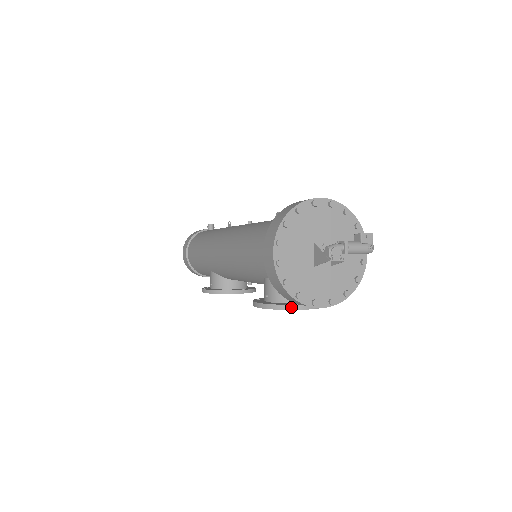
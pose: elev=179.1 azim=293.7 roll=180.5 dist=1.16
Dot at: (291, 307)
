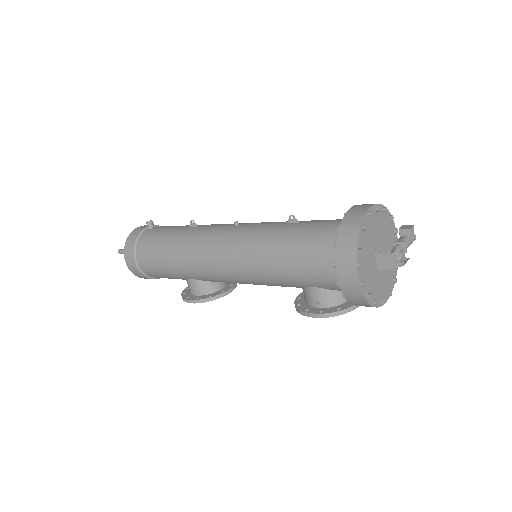
Dot at: (352, 308)
